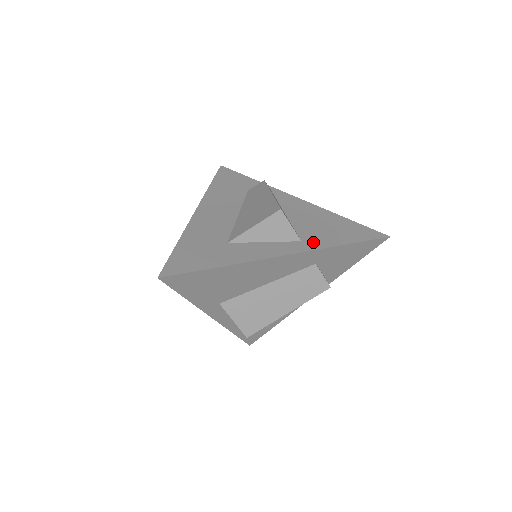
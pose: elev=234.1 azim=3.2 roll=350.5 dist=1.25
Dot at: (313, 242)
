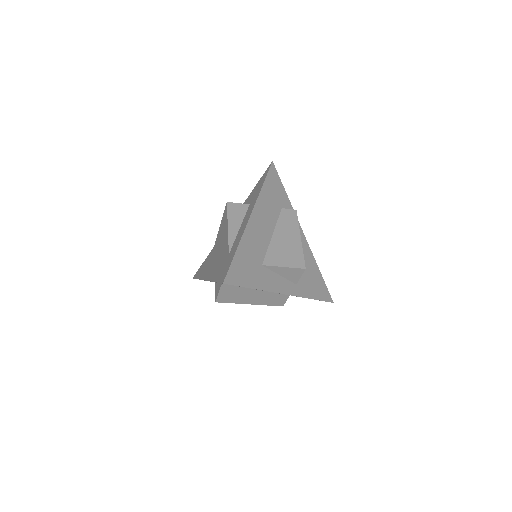
Dot at: (301, 289)
